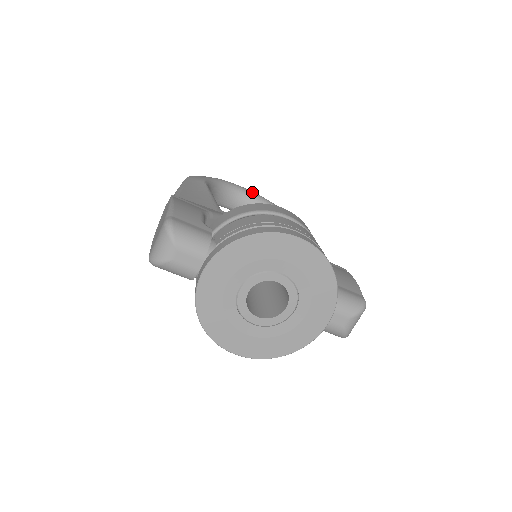
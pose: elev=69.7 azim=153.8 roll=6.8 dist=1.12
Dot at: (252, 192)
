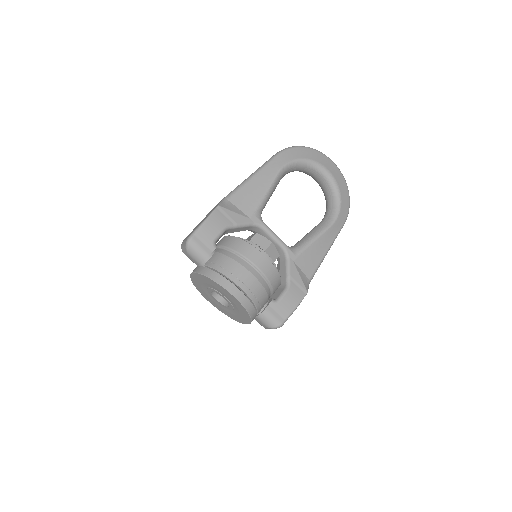
Dot at: (331, 176)
